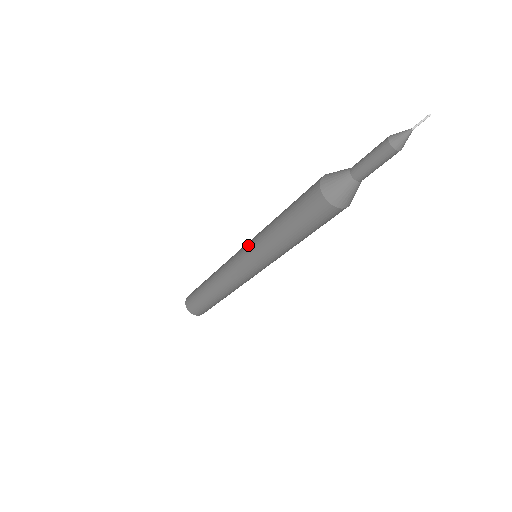
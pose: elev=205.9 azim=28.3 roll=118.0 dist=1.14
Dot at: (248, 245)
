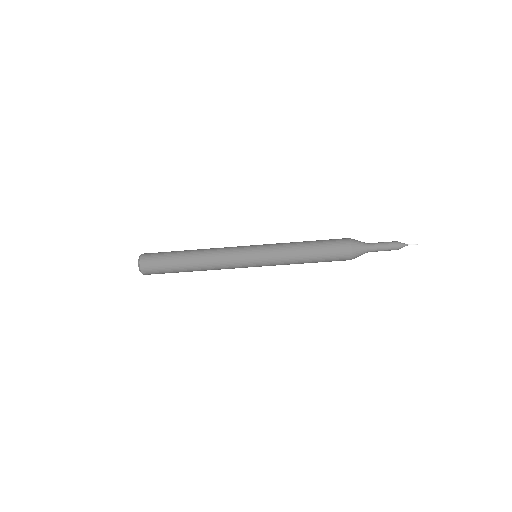
Dot at: (264, 249)
